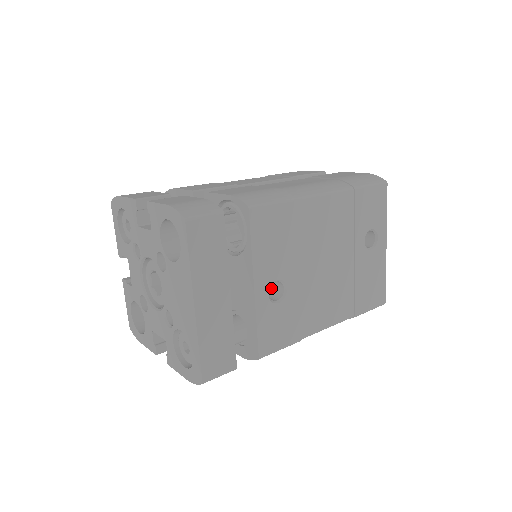
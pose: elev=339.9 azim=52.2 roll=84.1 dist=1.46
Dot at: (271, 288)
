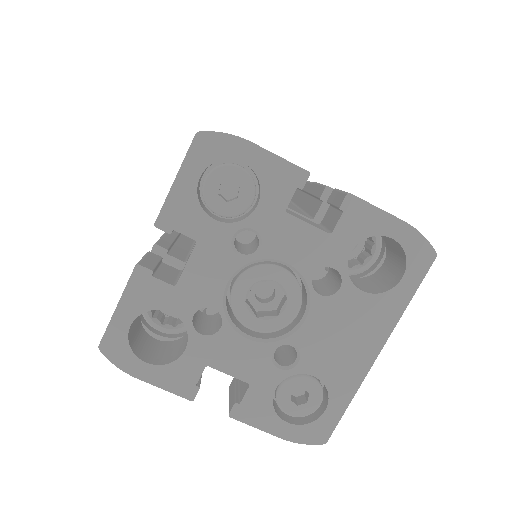
Dot at: occluded
